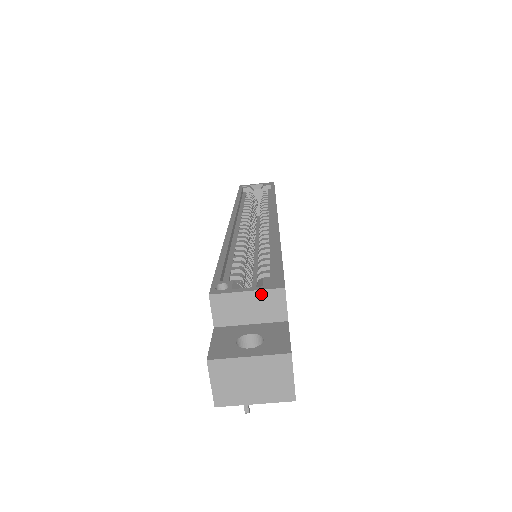
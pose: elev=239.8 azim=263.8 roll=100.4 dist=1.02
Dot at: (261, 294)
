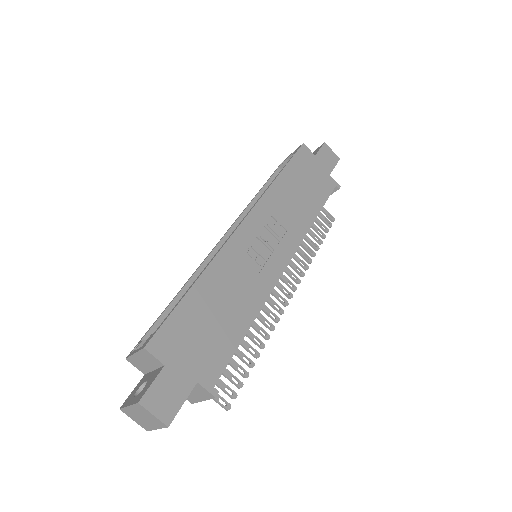
Dot at: (140, 354)
